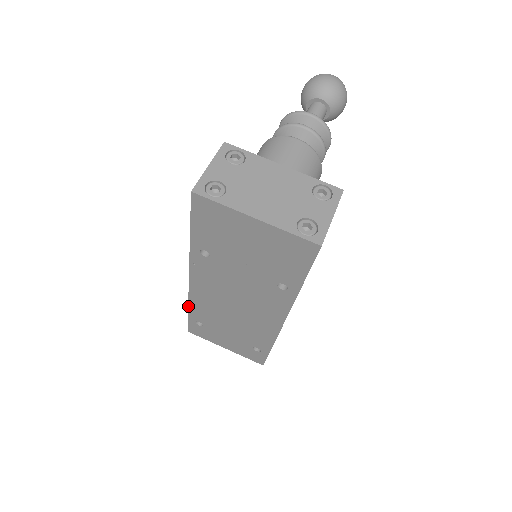
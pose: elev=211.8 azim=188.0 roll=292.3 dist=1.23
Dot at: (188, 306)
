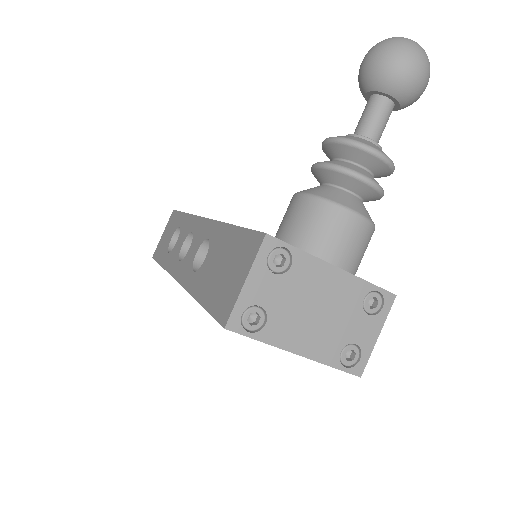
Dot at: (163, 268)
